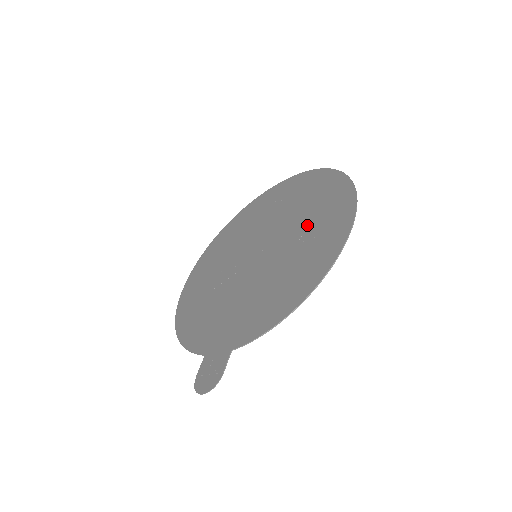
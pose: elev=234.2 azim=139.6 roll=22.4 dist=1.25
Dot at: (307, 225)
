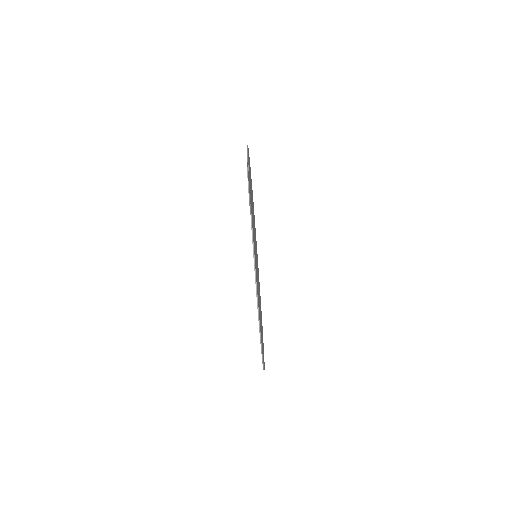
Dot at: occluded
